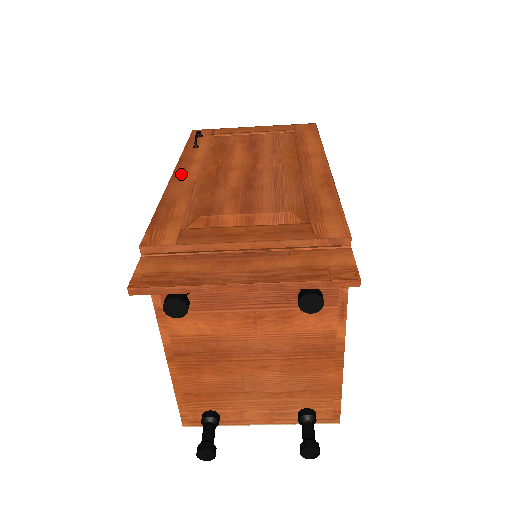
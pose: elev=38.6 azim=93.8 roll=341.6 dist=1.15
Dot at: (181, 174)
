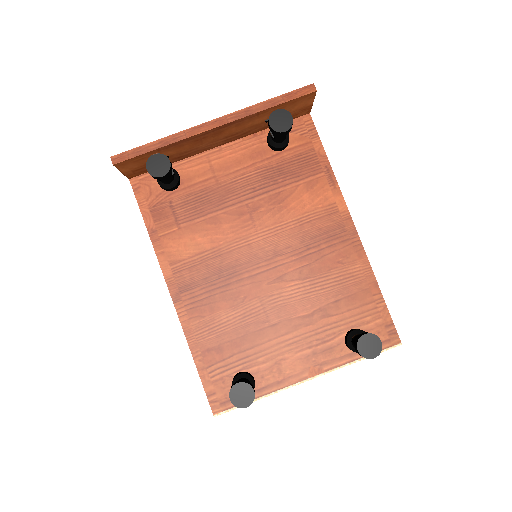
Dot at: occluded
